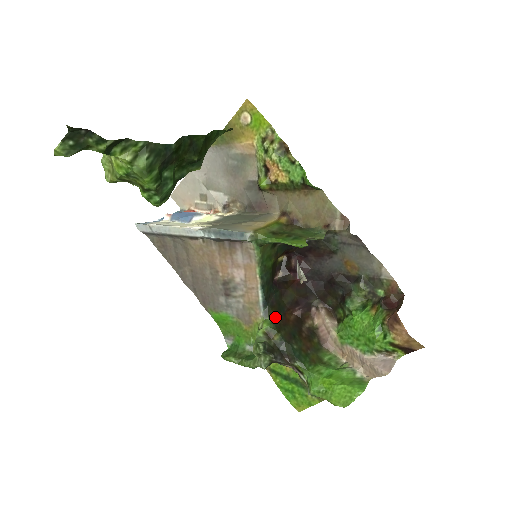
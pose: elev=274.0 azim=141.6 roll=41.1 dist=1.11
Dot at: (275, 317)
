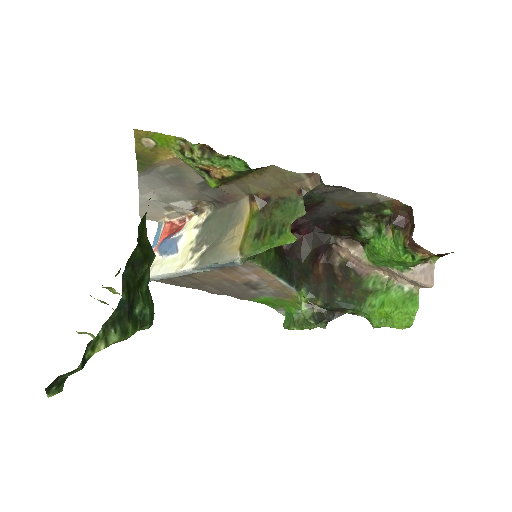
Dot at: (307, 285)
